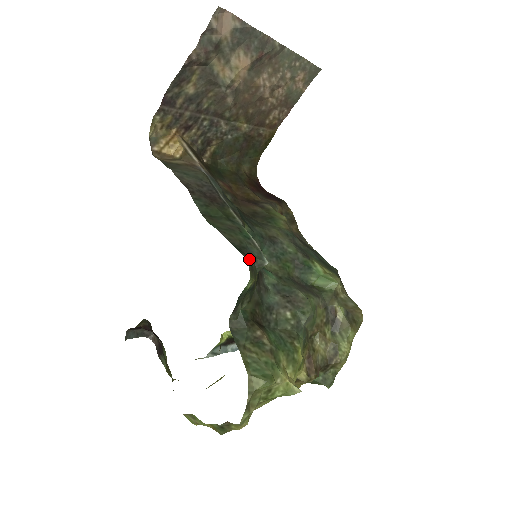
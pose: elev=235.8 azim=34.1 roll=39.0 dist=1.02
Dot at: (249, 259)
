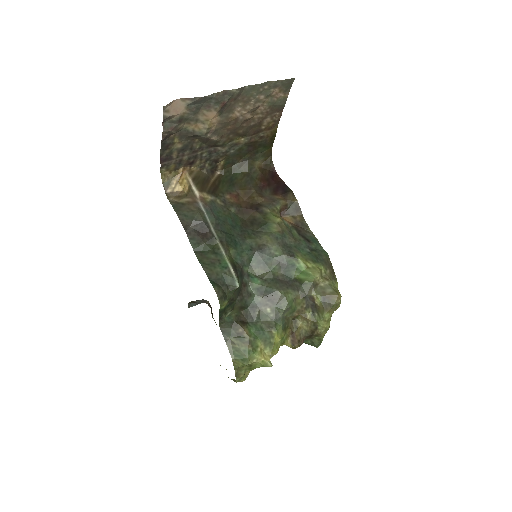
Dot at: (222, 288)
